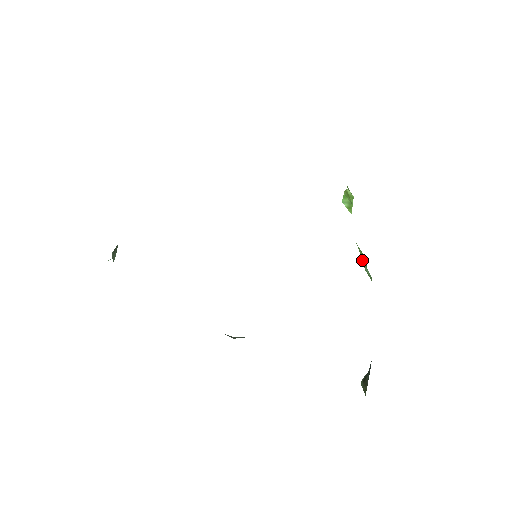
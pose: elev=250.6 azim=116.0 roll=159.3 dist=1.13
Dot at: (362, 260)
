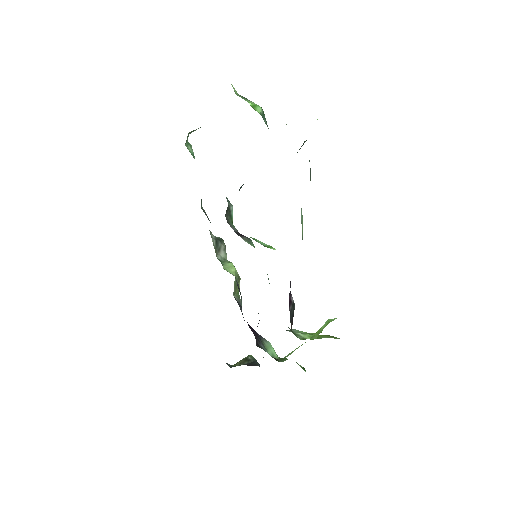
Dot at: occluded
